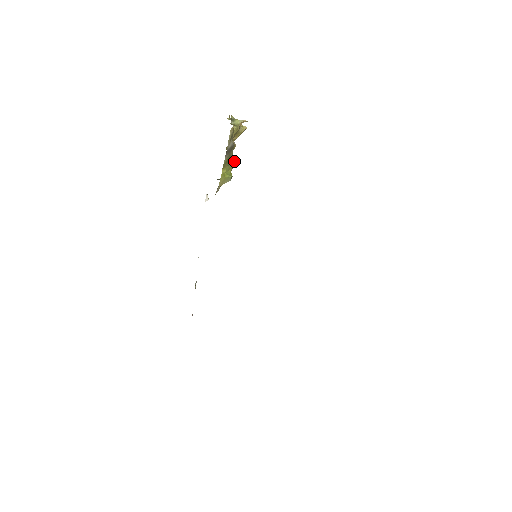
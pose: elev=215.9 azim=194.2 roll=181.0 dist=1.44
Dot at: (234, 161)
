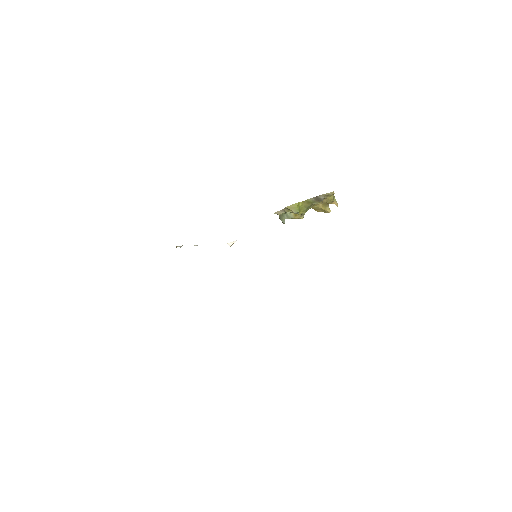
Dot at: (303, 216)
